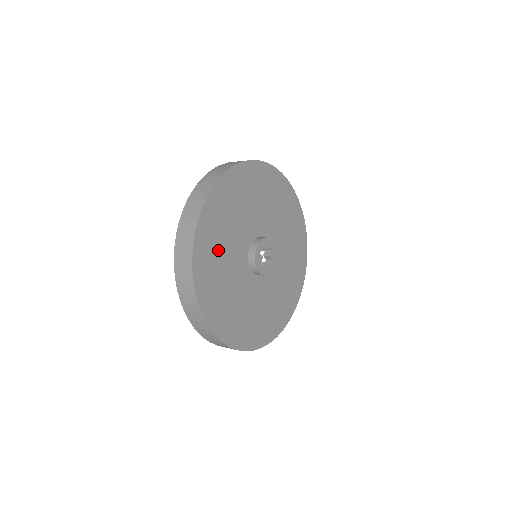
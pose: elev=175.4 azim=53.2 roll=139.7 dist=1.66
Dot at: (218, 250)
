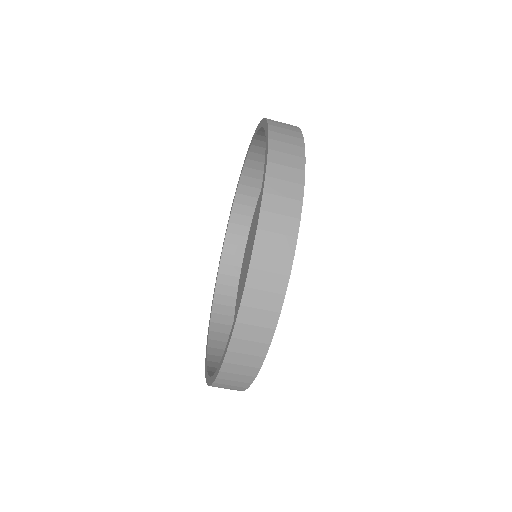
Dot at: occluded
